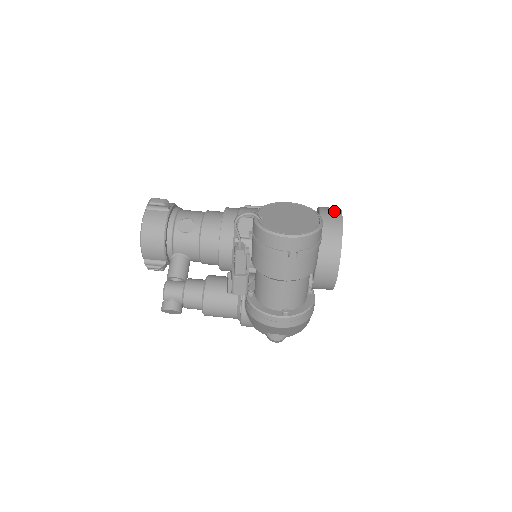
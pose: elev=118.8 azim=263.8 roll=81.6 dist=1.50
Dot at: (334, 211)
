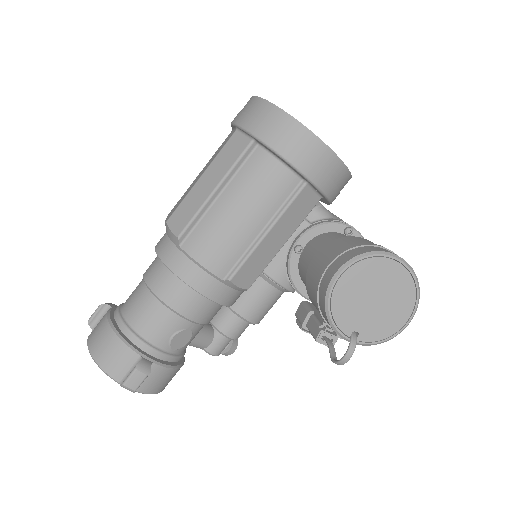
Dot at: (306, 145)
